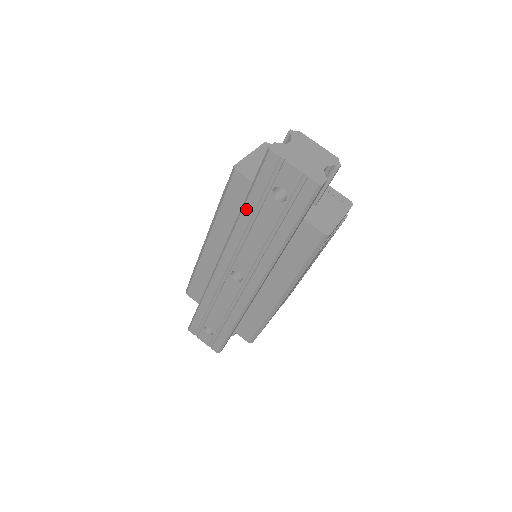
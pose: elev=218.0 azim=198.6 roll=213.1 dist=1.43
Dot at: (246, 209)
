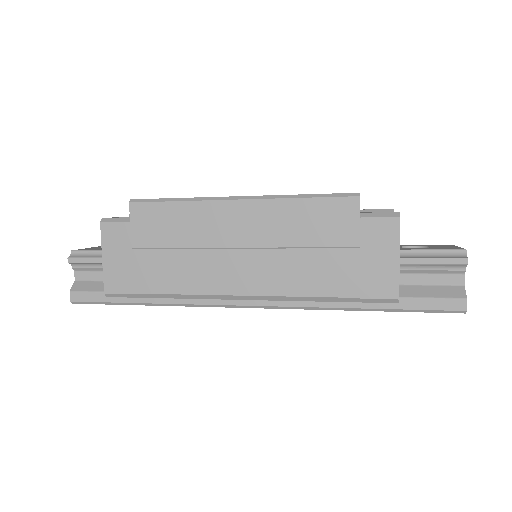
Dot at: (366, 310)
